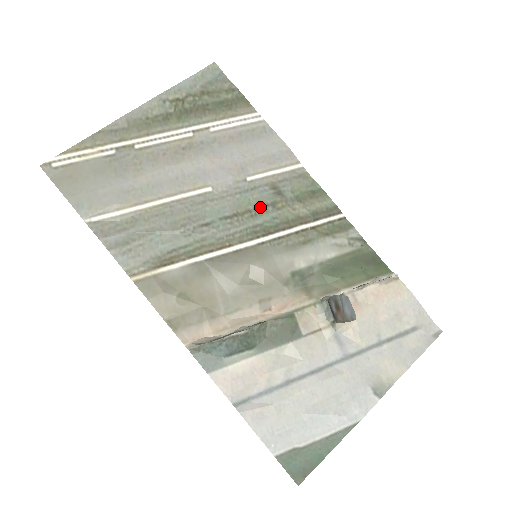
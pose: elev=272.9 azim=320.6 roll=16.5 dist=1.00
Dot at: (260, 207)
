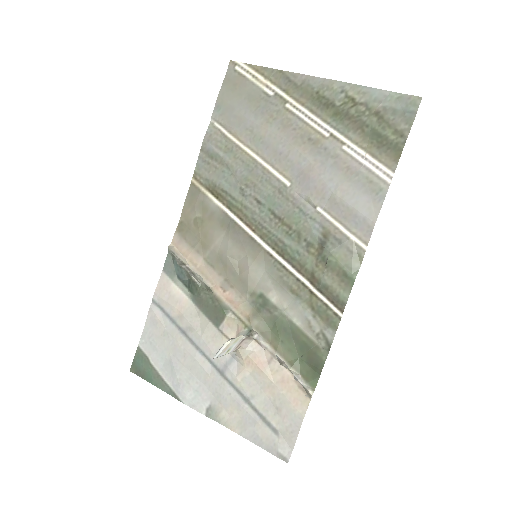
Dot at: (299, 234)
